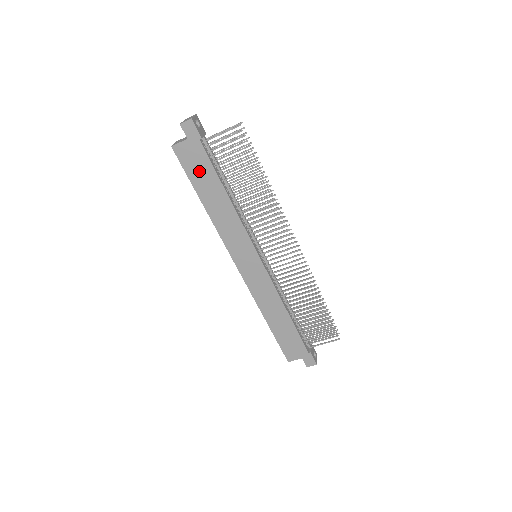
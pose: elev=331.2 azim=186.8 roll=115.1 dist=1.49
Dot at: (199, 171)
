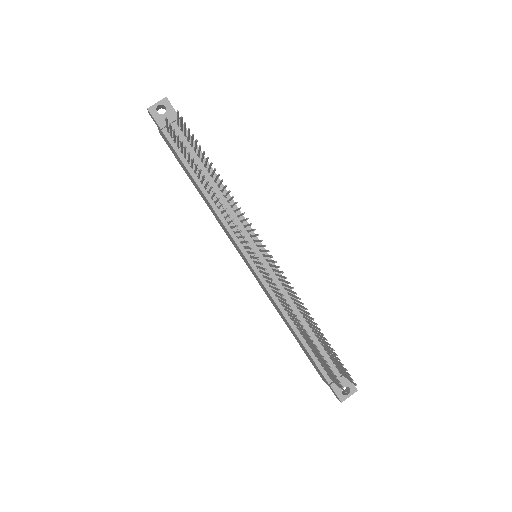
Dot at: (179, 160)
